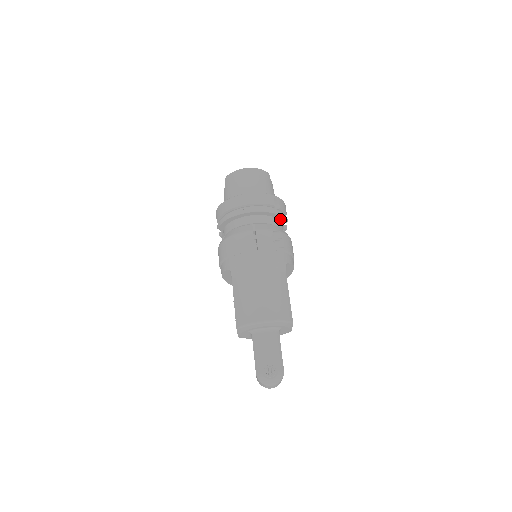
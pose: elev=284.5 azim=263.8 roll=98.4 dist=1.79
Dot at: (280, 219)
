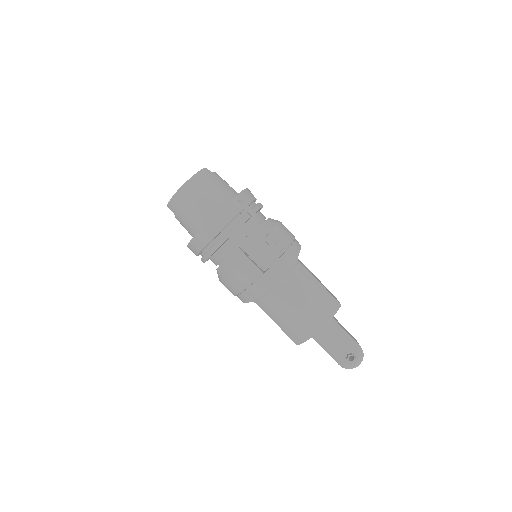
Dot at: (256, 212)
